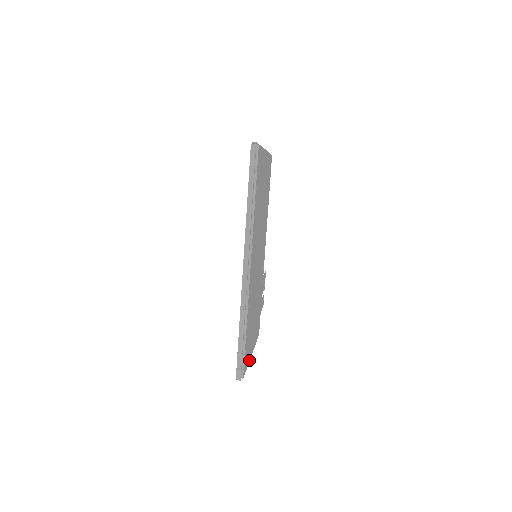
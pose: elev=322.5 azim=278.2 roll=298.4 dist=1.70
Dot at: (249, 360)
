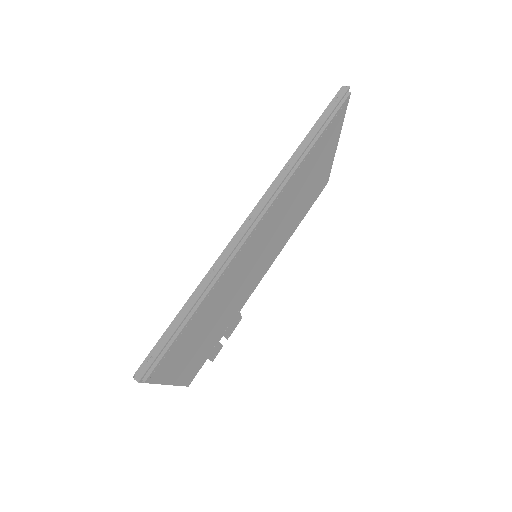
Dot at: (164, 382)
